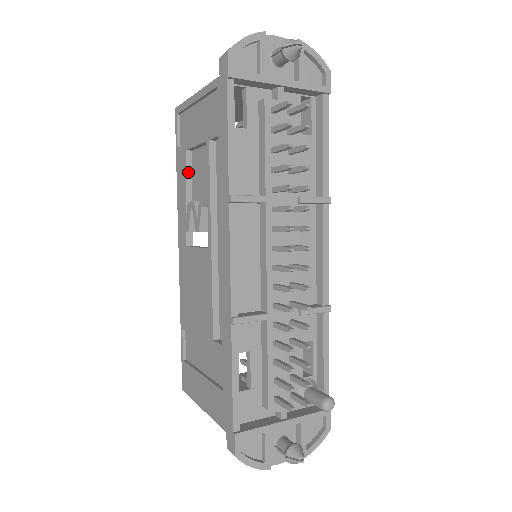
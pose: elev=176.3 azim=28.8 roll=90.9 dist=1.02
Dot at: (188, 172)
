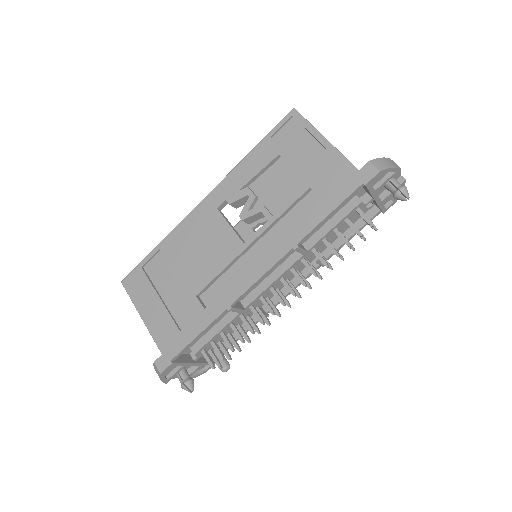
Dot at: (266, 167)
